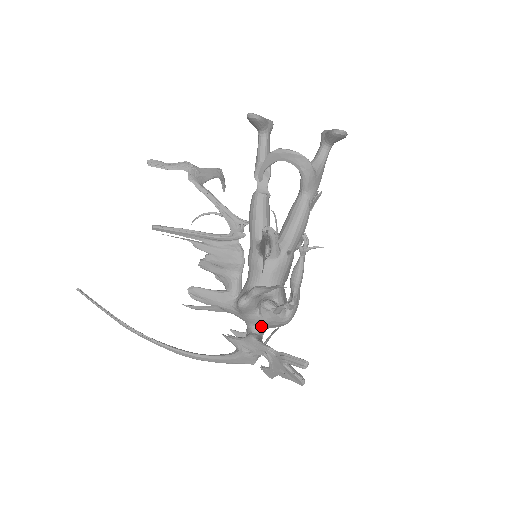
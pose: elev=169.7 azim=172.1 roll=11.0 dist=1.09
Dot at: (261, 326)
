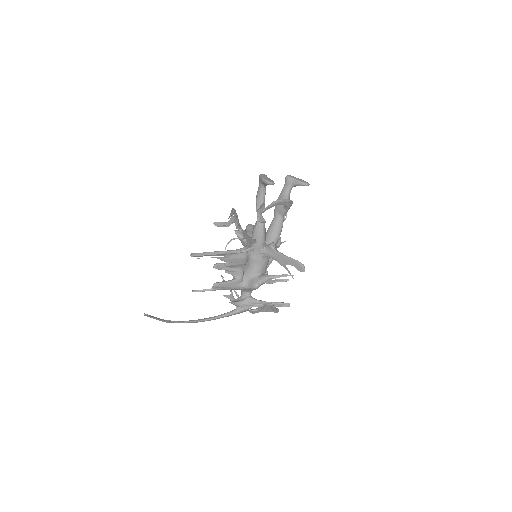
Dot at: occluded
